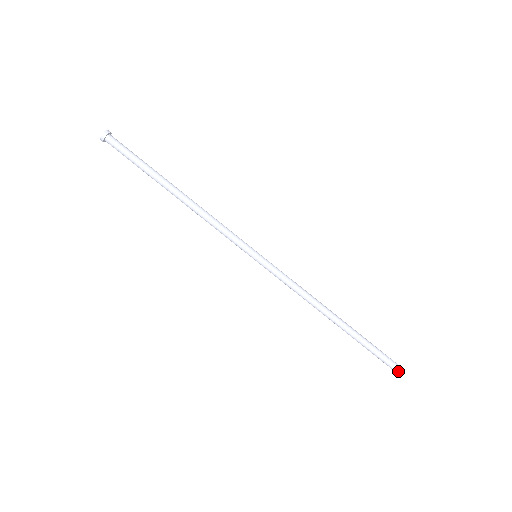
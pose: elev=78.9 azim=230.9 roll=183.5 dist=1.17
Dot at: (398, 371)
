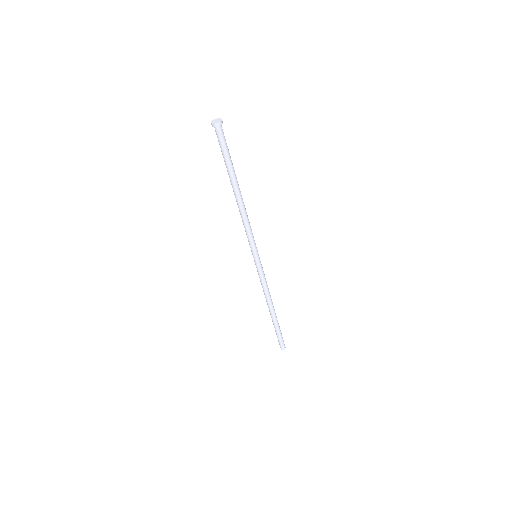
Dot at: occluded
